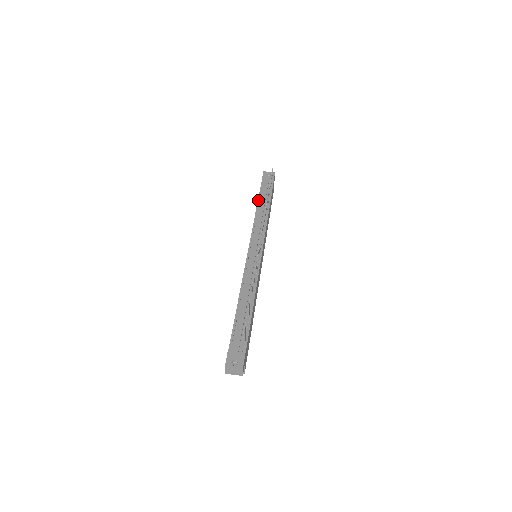
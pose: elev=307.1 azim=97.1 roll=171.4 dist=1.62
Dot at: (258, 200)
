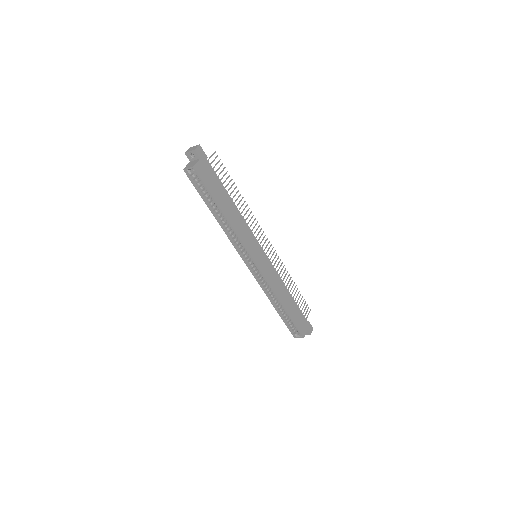
Dot at: occluded
